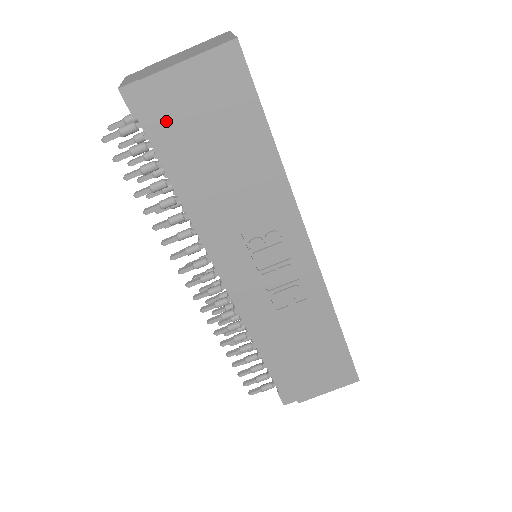
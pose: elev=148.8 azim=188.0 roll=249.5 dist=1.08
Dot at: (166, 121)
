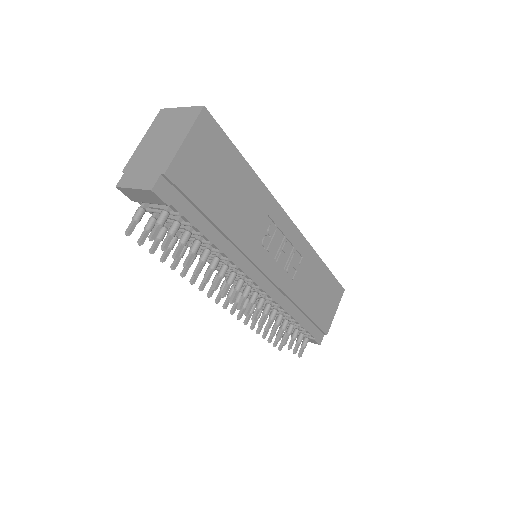
Dot at: (190, 193)
